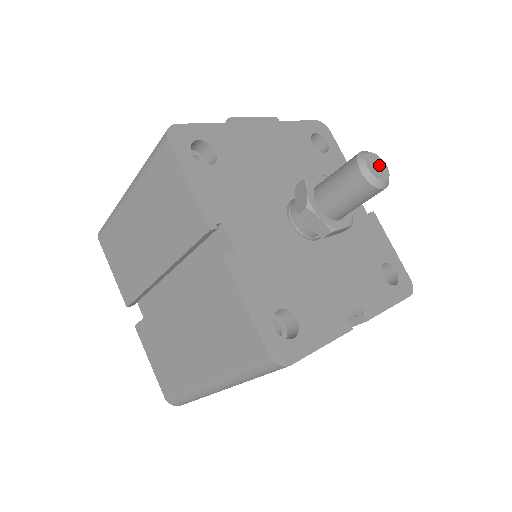
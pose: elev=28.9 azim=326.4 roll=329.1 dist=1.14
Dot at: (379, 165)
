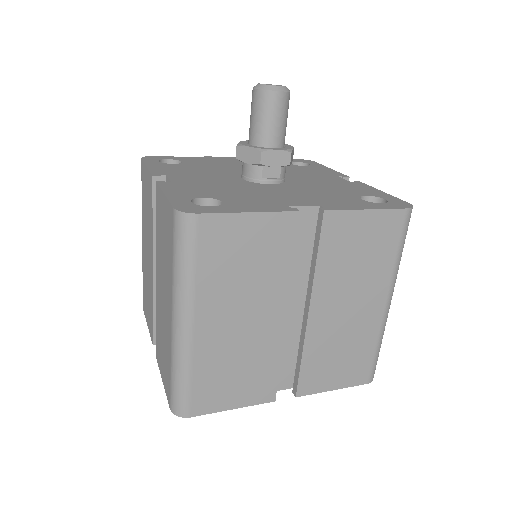
Dot at: occluded
